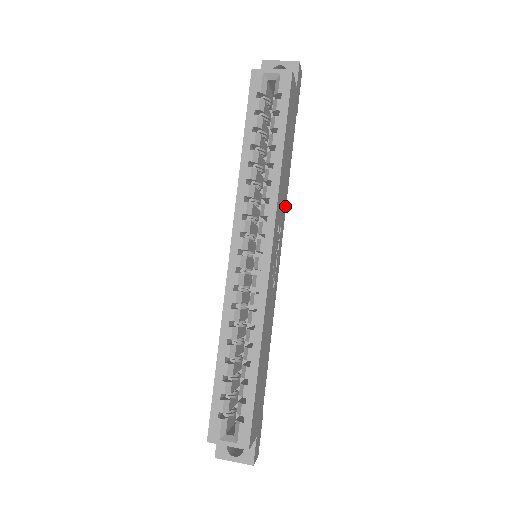
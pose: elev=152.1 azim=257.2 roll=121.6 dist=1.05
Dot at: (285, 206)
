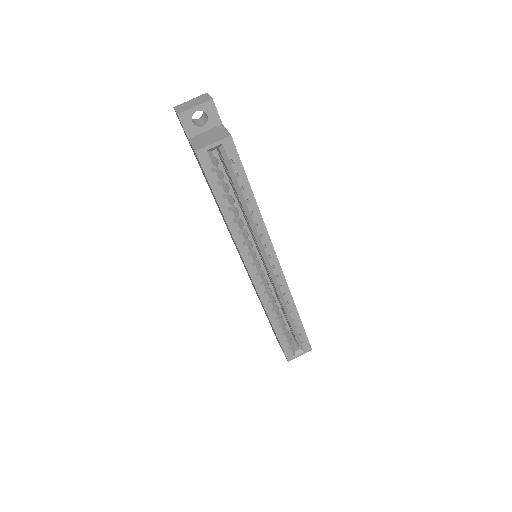
Dot at: occluded
